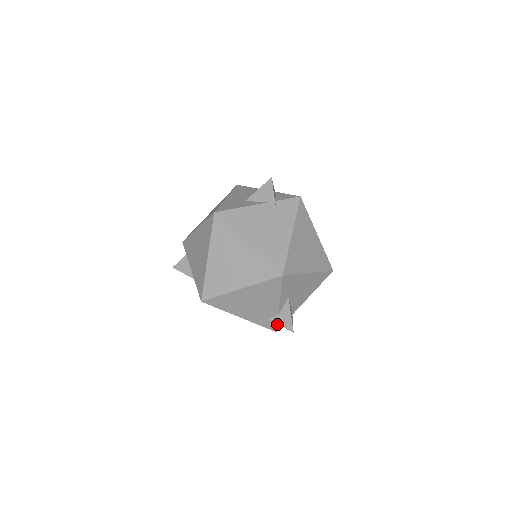
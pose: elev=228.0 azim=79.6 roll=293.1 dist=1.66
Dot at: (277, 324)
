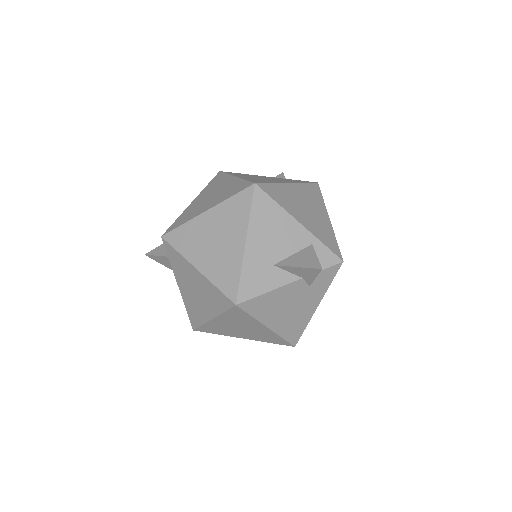
Dot at: occluded
